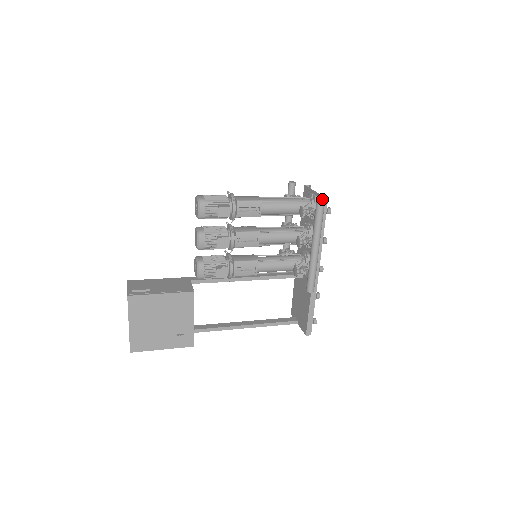
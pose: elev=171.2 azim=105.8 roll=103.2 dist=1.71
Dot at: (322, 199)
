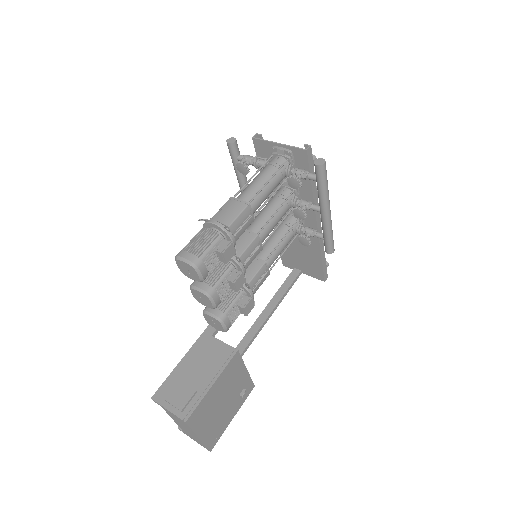
Dot at: (307, 153)
